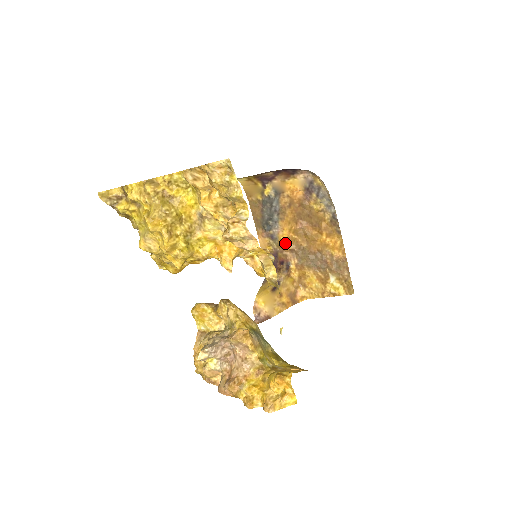
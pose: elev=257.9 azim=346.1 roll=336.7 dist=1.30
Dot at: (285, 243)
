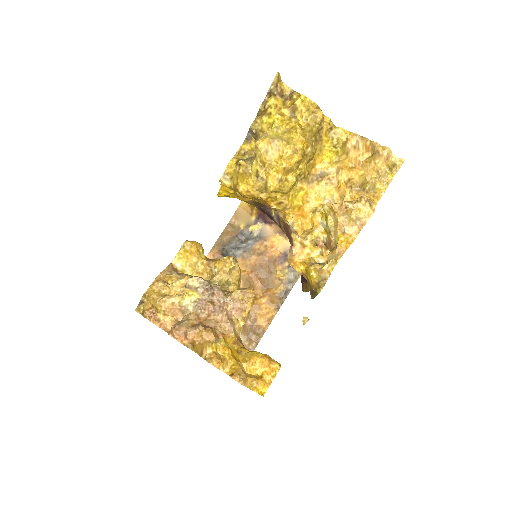
Dot at: occluded
